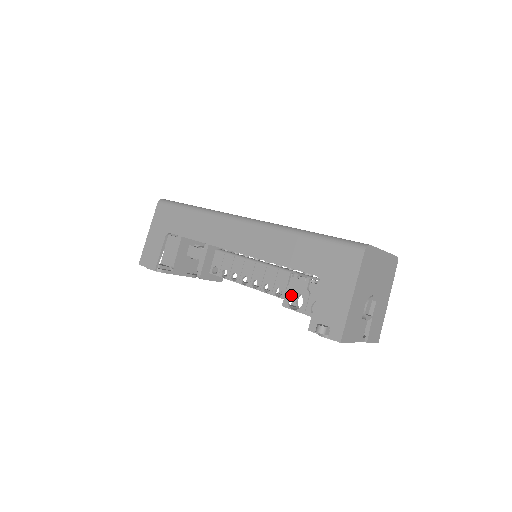
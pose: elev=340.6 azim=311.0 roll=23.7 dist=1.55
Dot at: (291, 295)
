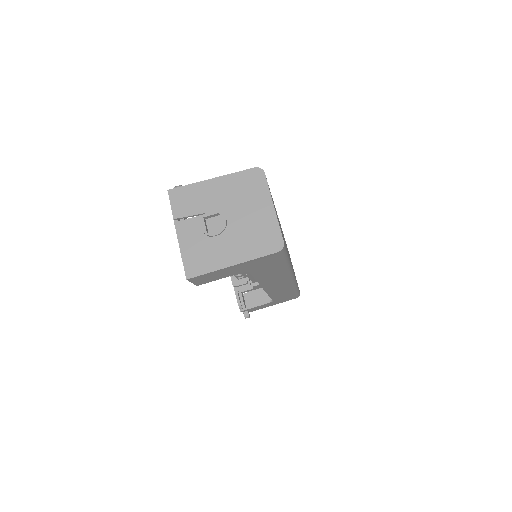
Dot at: occluded
